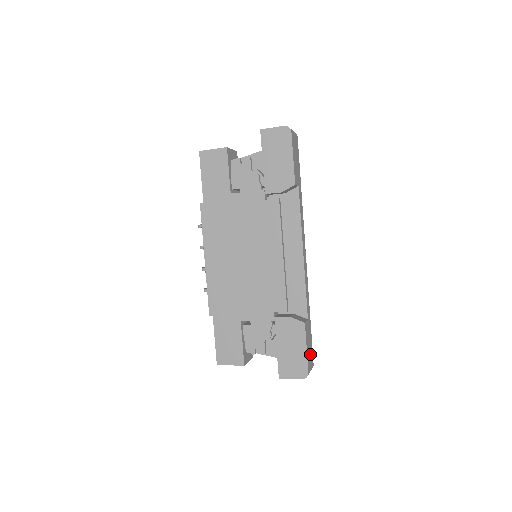
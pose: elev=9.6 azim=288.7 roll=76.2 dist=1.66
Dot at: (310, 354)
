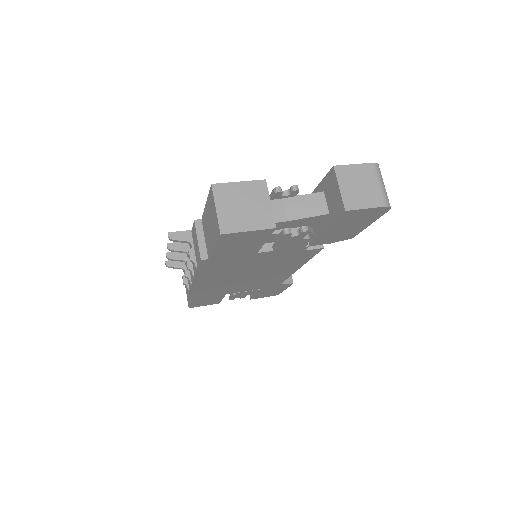
Dot at: occluded
